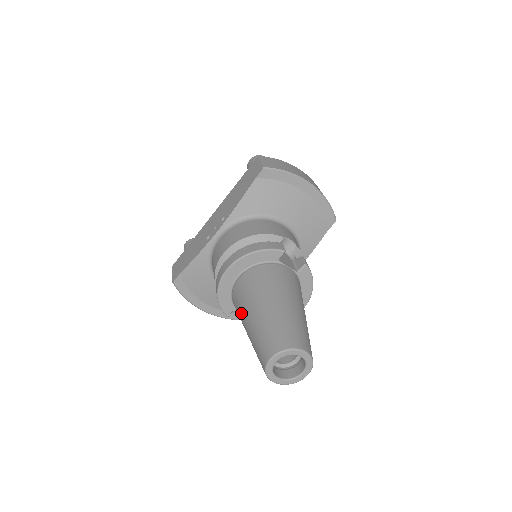
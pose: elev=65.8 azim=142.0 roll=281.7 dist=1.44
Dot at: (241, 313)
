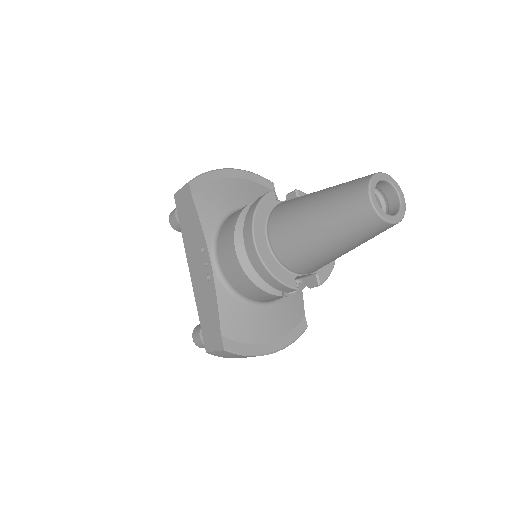
Dot at: (305, 246)
